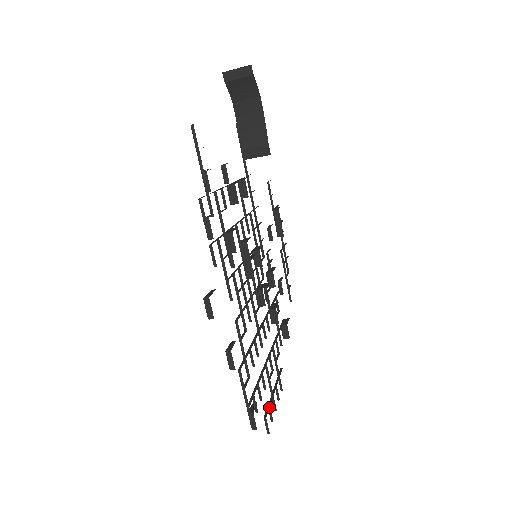
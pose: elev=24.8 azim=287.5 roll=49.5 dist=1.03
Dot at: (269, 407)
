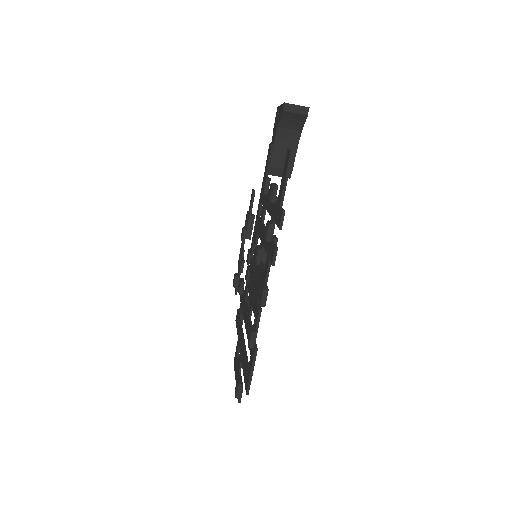
Dot at: occluded
